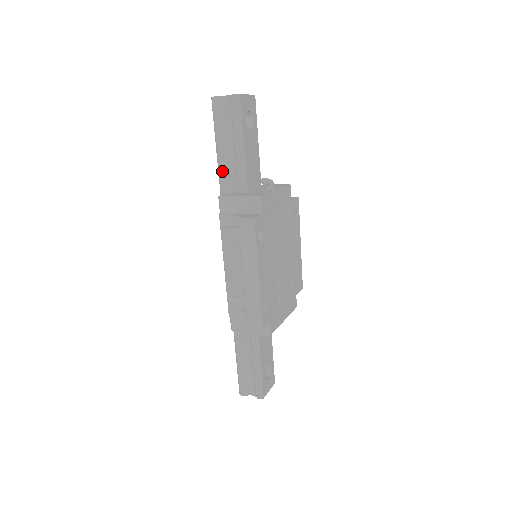
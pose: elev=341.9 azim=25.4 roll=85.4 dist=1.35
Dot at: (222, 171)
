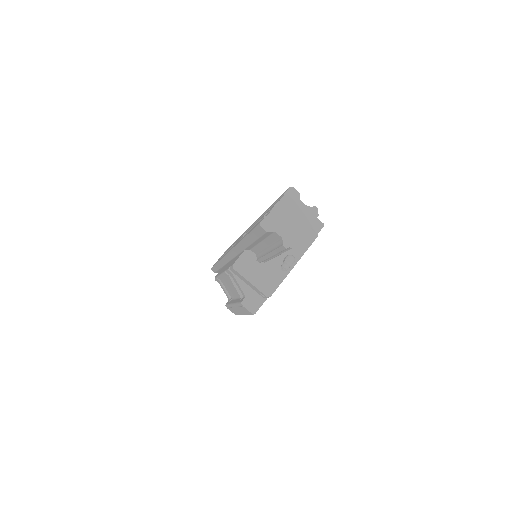
Dot at: (246, 244)
